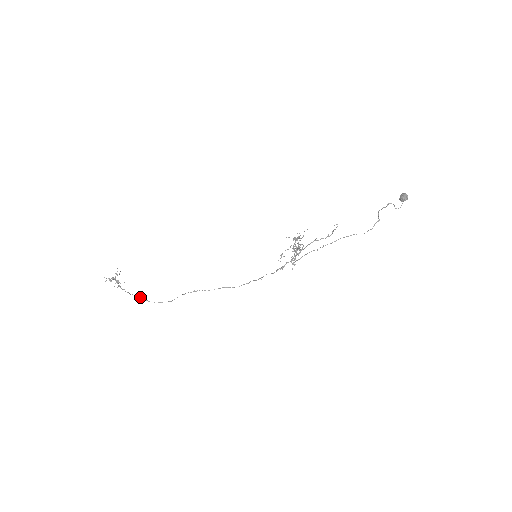
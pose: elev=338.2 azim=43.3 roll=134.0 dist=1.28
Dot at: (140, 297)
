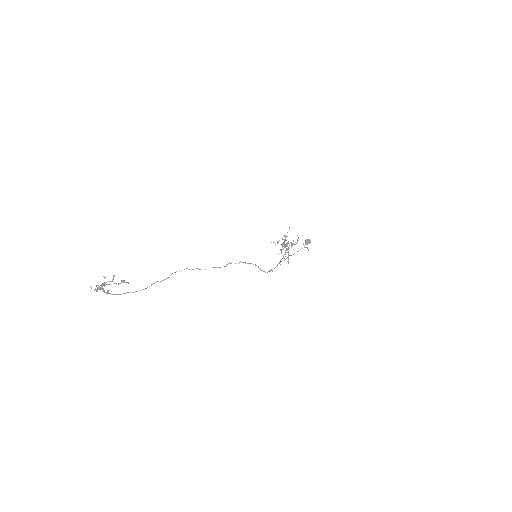
Dot at: (184, 269)
